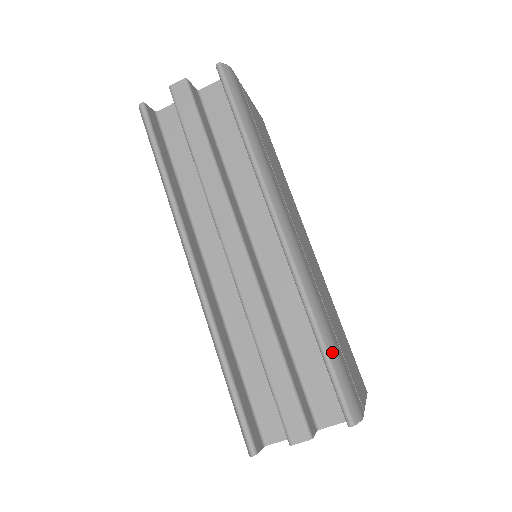
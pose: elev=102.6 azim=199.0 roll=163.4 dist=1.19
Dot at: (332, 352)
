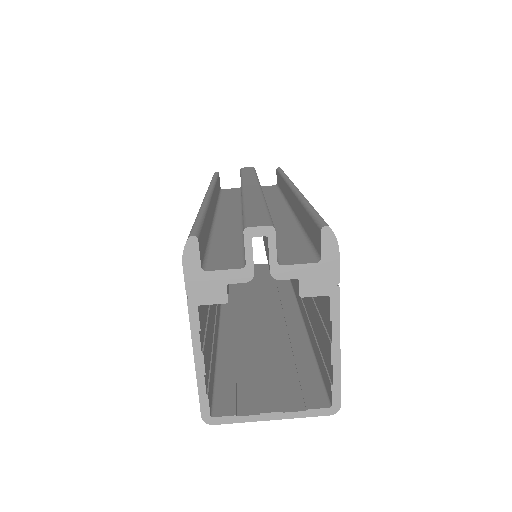
Dot at: occluded
